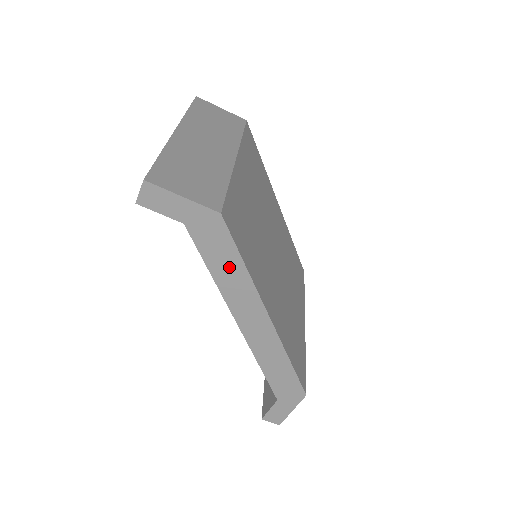
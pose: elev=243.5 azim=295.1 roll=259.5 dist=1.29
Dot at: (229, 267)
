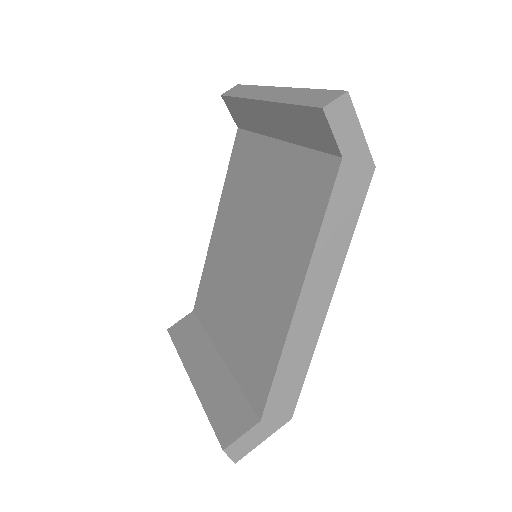
Dot at: (341, 227)
